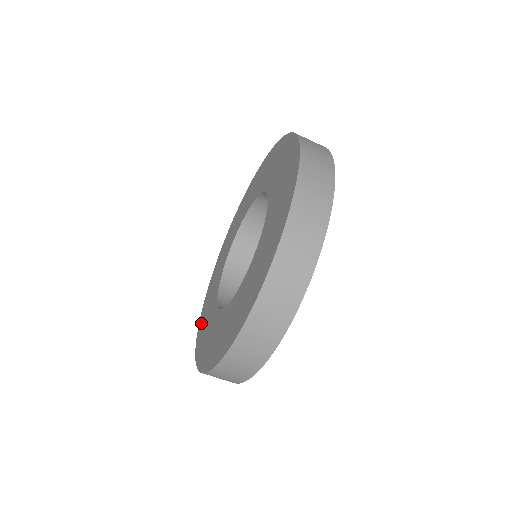
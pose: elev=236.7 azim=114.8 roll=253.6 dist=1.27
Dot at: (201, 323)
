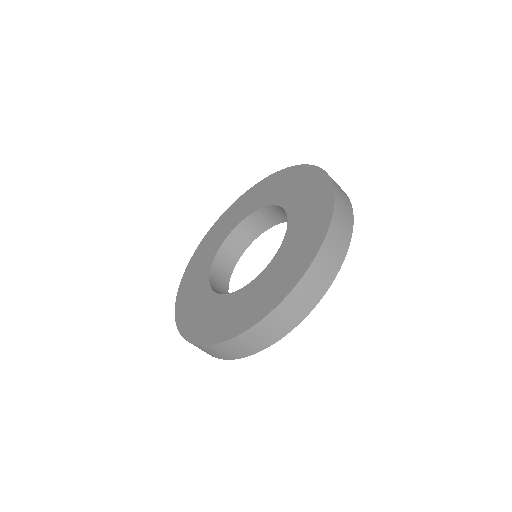
Dot at: (181, 298)
